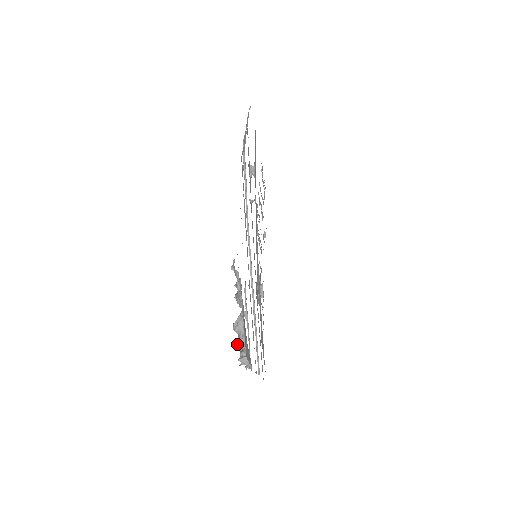
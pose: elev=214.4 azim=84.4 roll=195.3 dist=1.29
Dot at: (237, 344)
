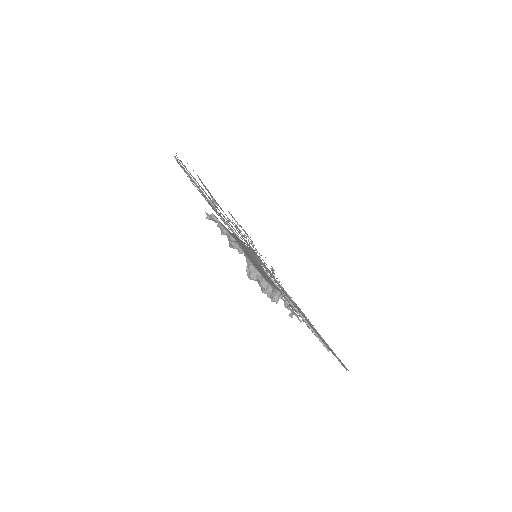
Dot at: occluded
